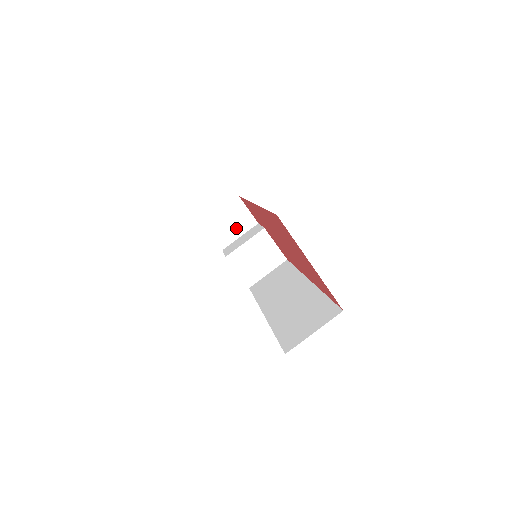
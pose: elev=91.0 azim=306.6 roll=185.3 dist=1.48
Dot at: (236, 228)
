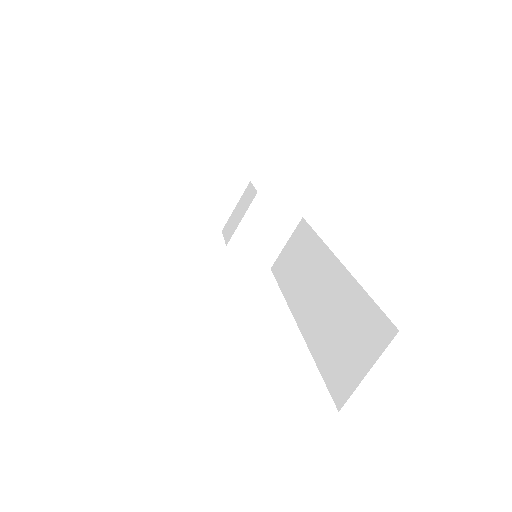
Dot at: (226, 199)
